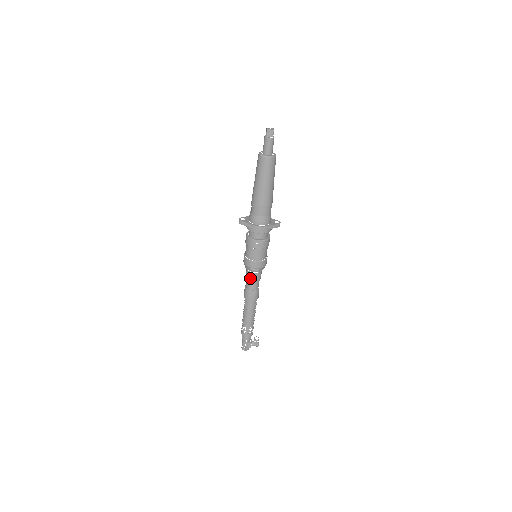
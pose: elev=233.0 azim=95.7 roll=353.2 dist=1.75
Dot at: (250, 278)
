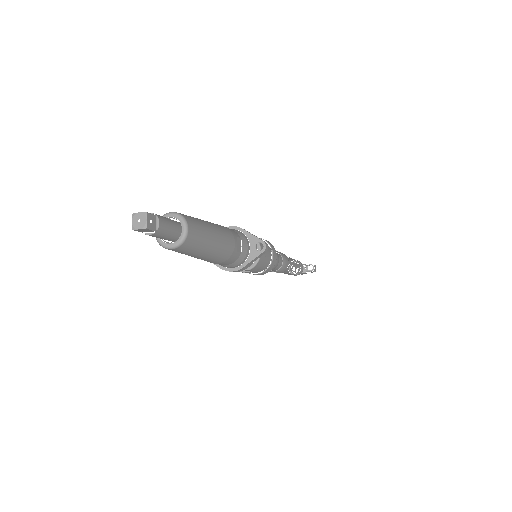
Dot at: occluded
